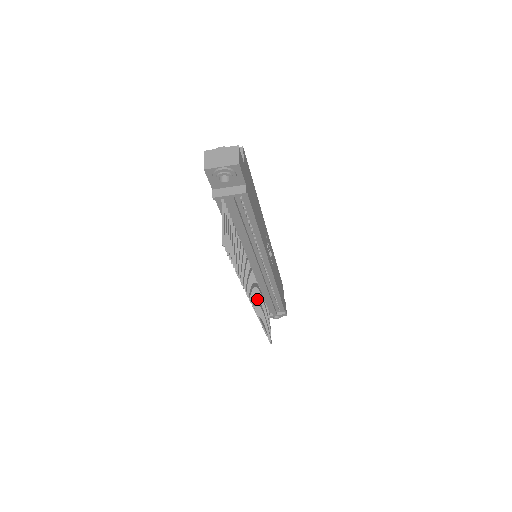
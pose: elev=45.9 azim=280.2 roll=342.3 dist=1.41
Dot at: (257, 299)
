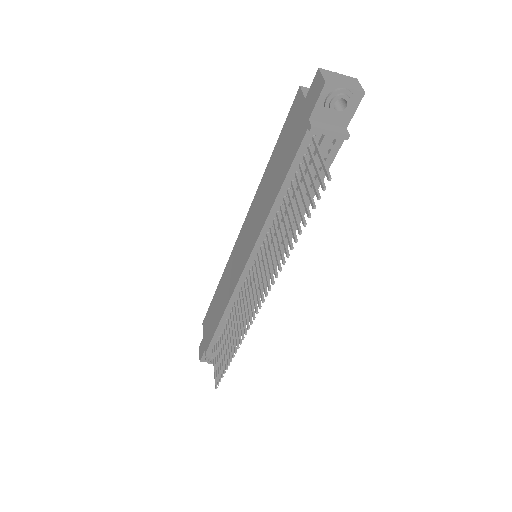
Dot at: (243, 311)
